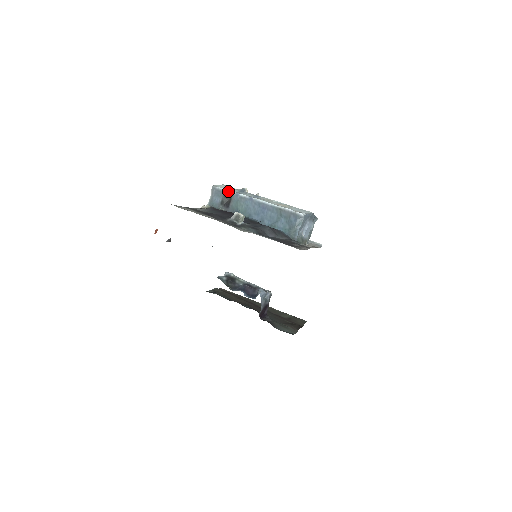
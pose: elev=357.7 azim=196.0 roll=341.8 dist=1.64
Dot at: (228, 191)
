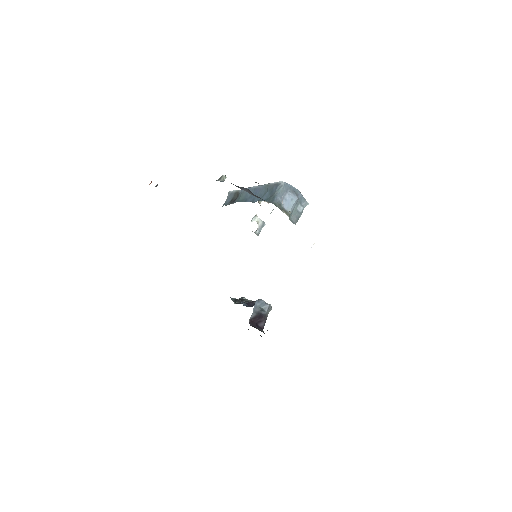
Dot at: (237, 190)
